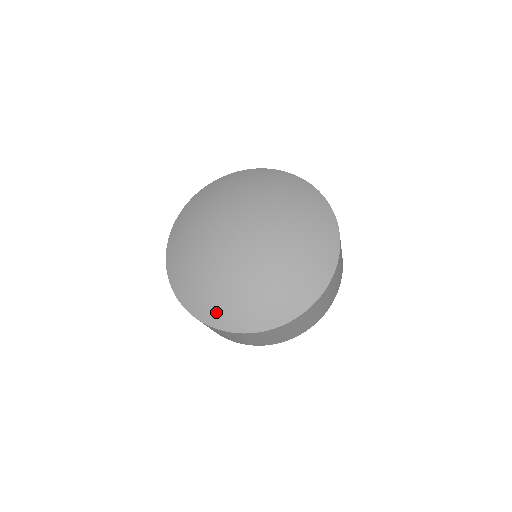
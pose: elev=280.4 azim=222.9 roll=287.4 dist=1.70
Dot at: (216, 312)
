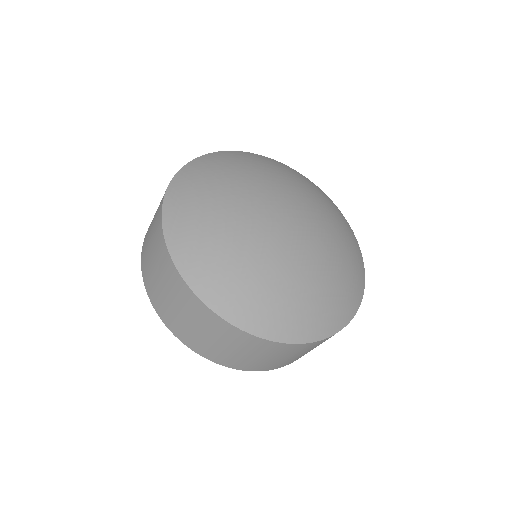
Dot at: (337, 310)
